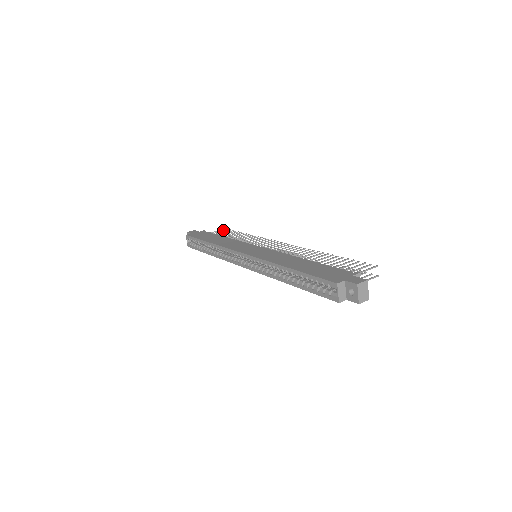
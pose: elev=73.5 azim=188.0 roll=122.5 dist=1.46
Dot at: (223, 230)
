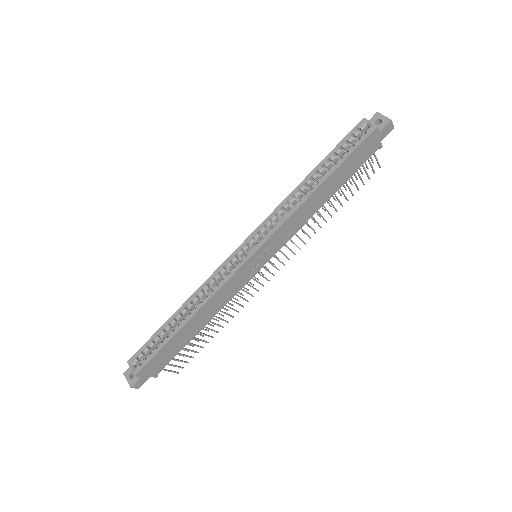
Dot at: occluded
